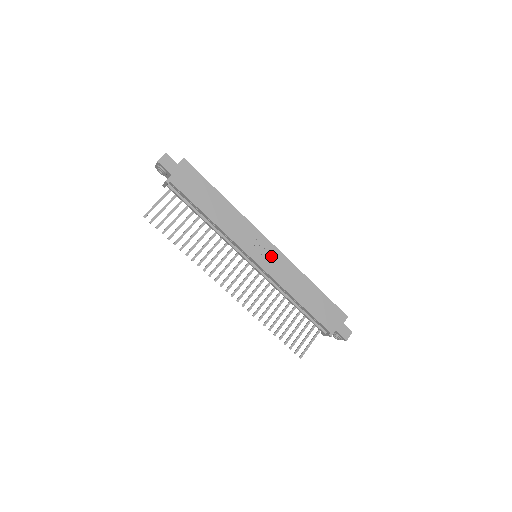
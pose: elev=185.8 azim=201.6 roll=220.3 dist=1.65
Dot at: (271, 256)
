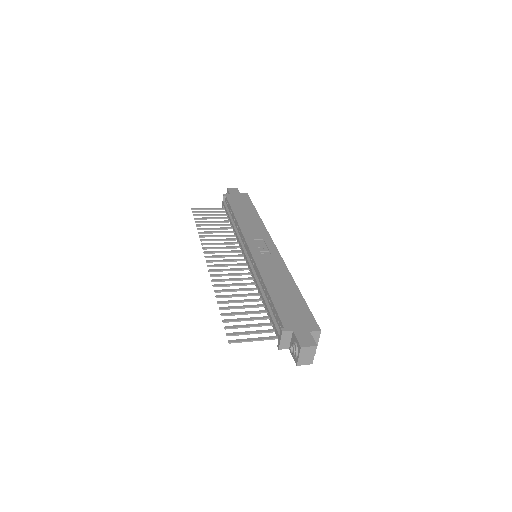
Dot at: (268, 252)
